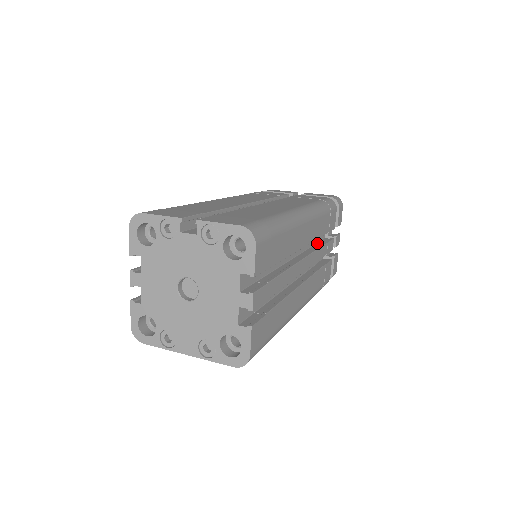
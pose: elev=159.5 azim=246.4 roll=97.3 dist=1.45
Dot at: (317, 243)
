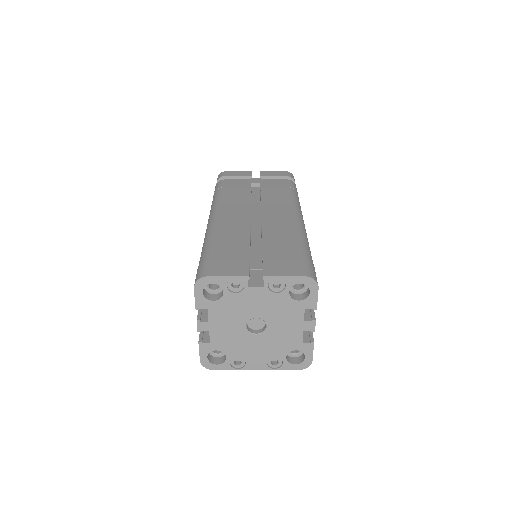
Dot at: occluded
